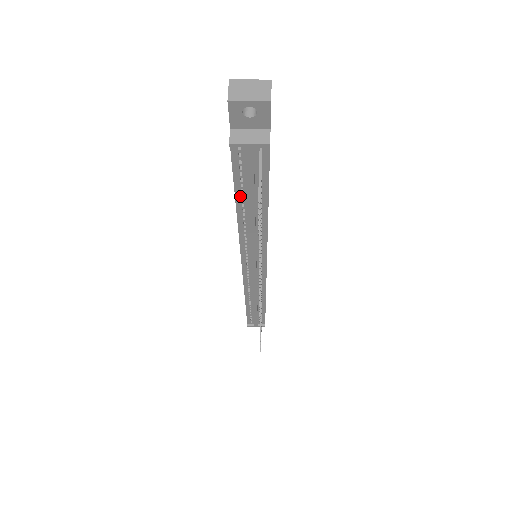
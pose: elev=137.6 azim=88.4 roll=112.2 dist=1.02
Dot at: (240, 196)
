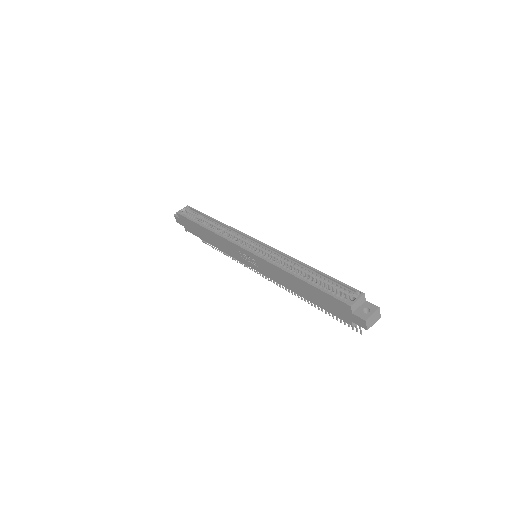
Dot at: (316, 302)
